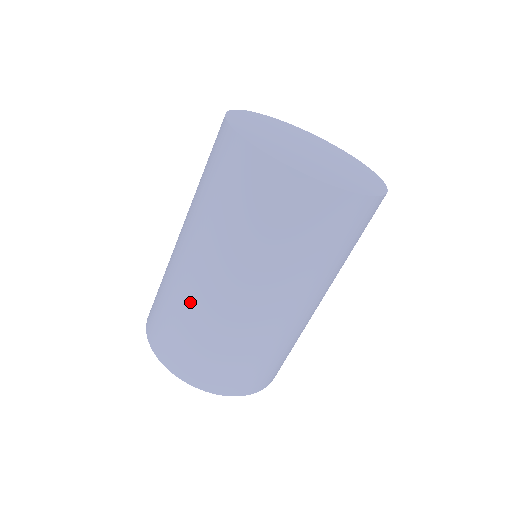
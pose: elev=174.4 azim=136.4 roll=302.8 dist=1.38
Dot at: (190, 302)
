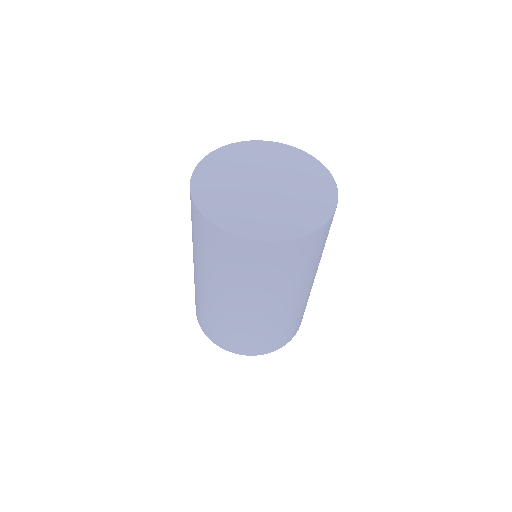
Dot at: (195, 285)
